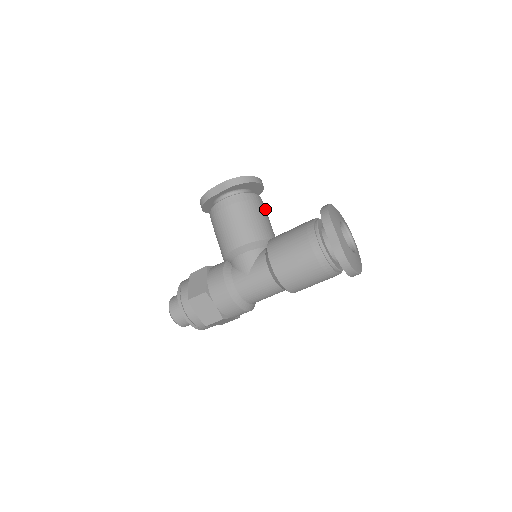
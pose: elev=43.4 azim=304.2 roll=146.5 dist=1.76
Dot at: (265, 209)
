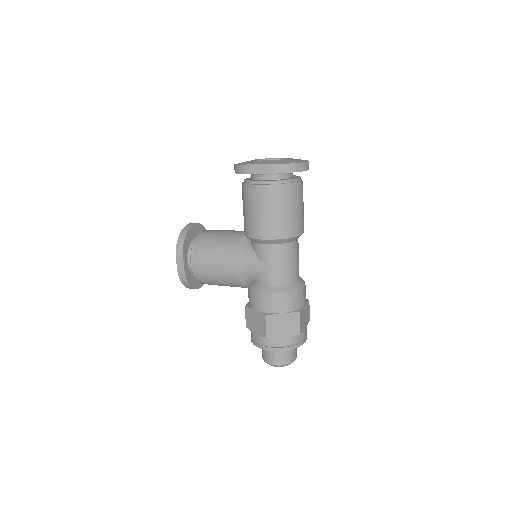
Dot at: occluded
